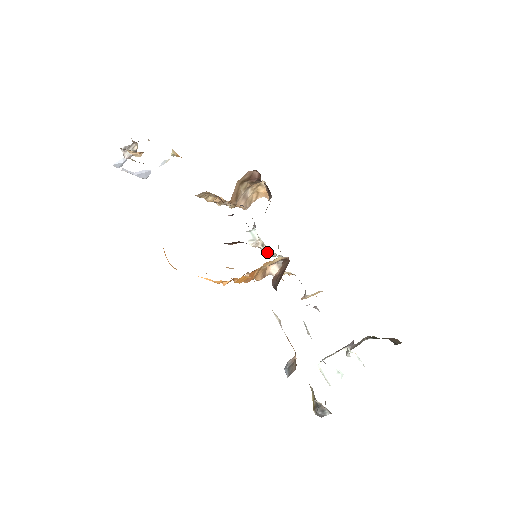
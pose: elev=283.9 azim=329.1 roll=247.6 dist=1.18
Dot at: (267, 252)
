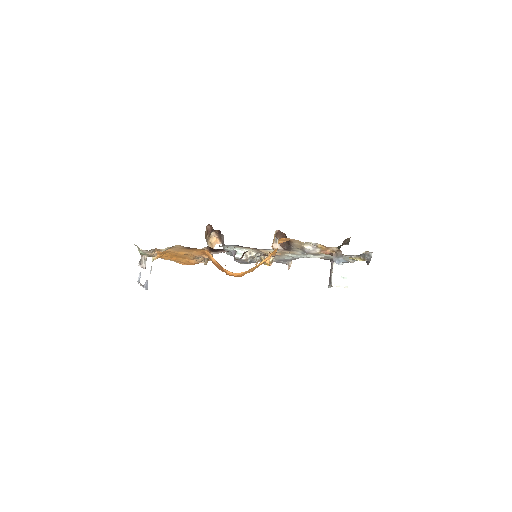
Dot at: (255, 255)
